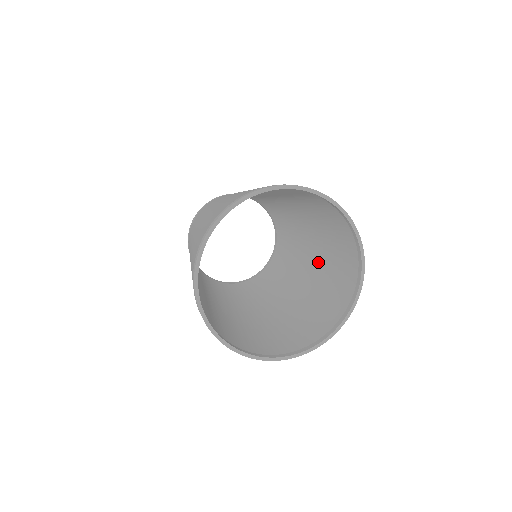
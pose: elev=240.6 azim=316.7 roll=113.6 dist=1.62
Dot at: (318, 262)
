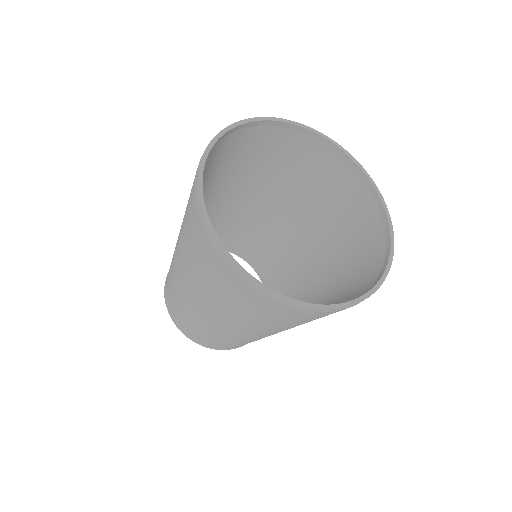
Dot at: (329, 266)
